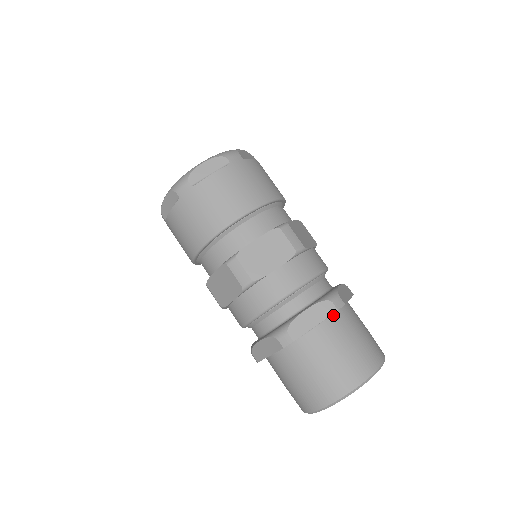
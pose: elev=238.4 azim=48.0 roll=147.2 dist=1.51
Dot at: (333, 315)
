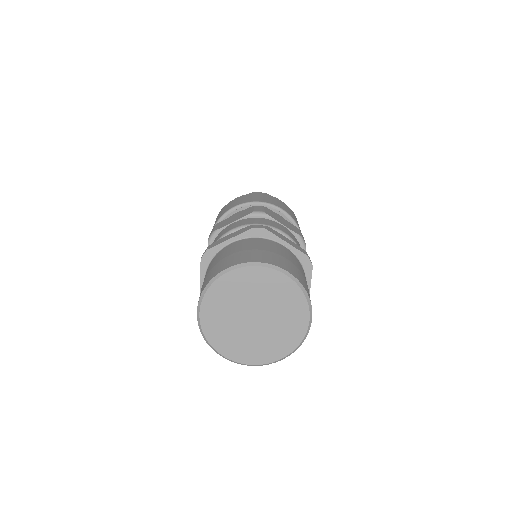
Dot at: (299, 261)
